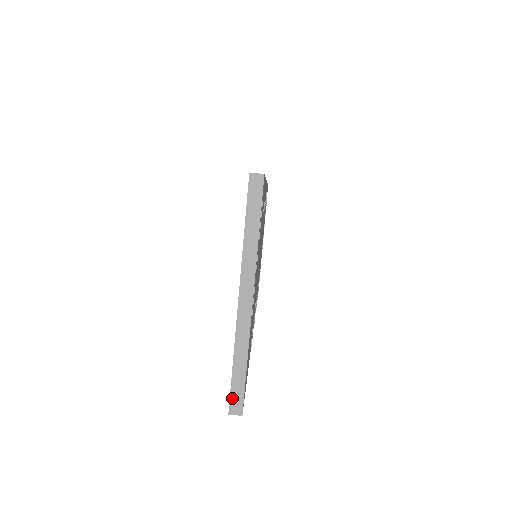
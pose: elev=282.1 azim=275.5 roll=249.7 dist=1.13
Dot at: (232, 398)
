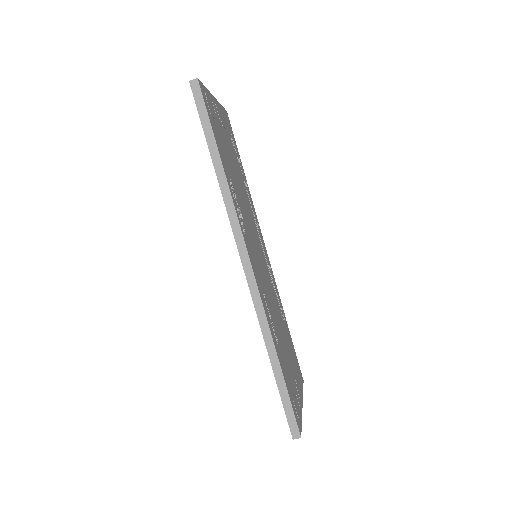
Dot at: occluded
